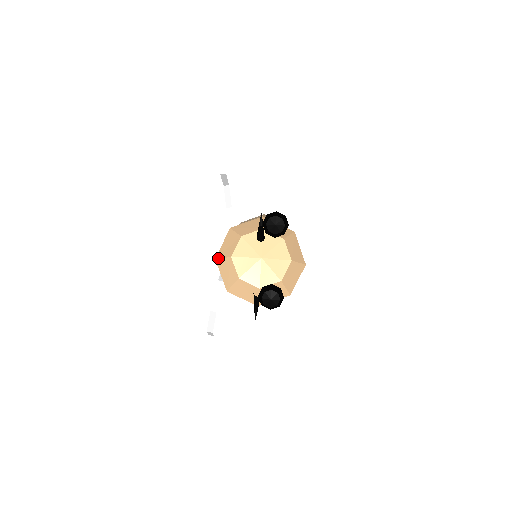
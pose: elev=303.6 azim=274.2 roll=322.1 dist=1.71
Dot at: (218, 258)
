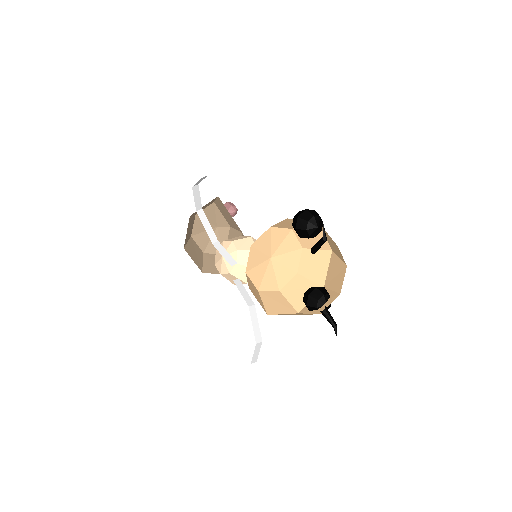
Dot at: (248, 284)
